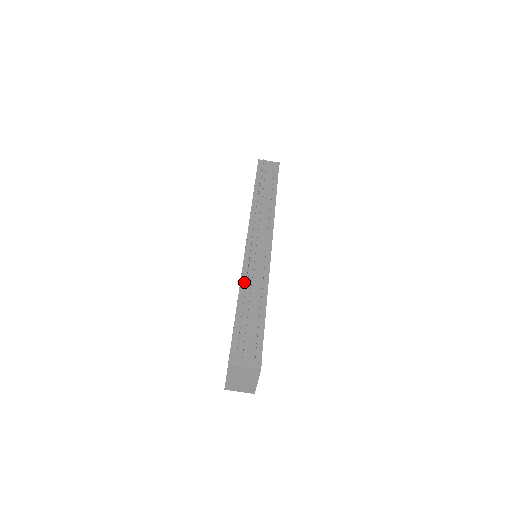
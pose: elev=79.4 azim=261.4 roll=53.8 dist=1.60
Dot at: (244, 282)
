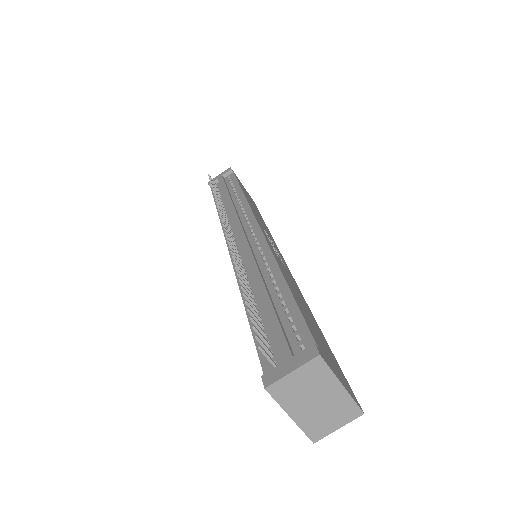
Dot at: occluded
